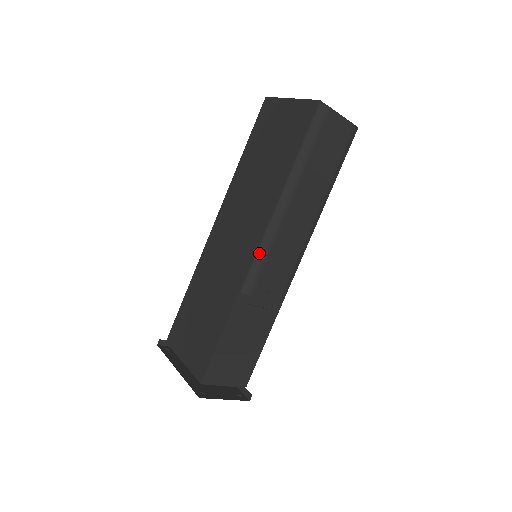
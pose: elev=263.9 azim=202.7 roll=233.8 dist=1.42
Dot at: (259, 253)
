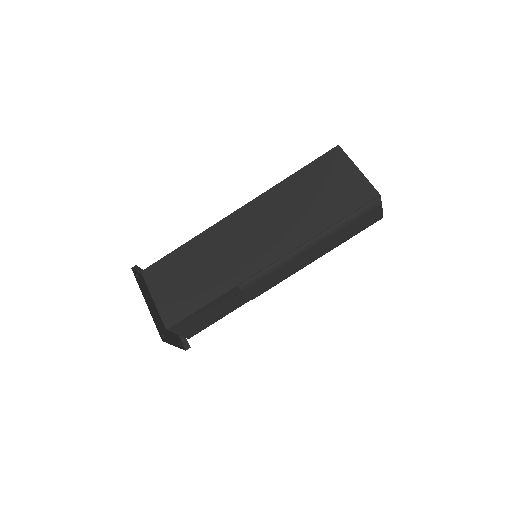
Dot at: (270, 267)
